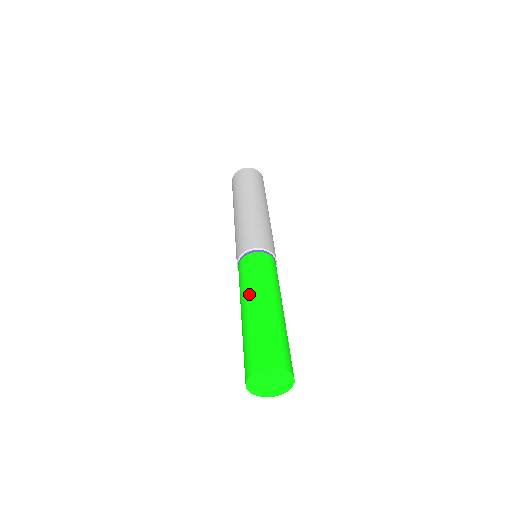
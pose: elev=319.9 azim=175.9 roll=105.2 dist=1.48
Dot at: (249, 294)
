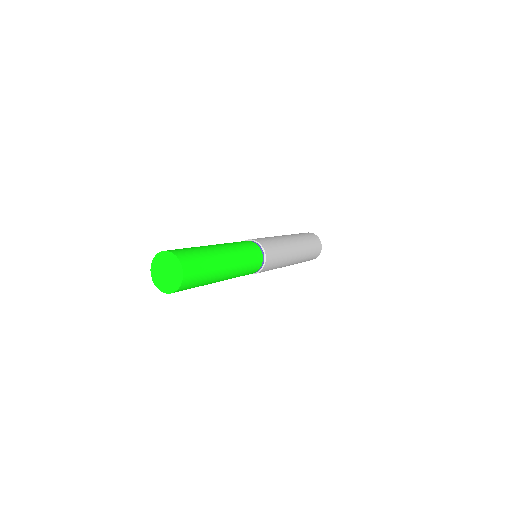
Dot at: occluded
